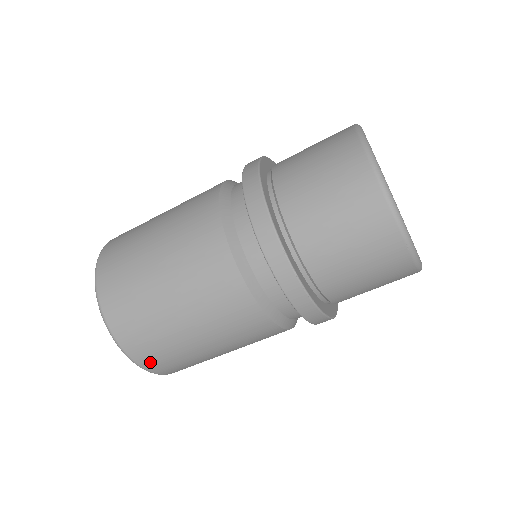
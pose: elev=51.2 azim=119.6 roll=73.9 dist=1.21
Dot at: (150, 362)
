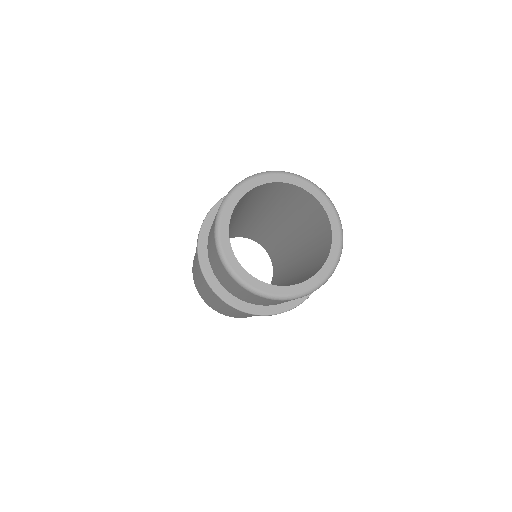
Dot at: (228, 315)
